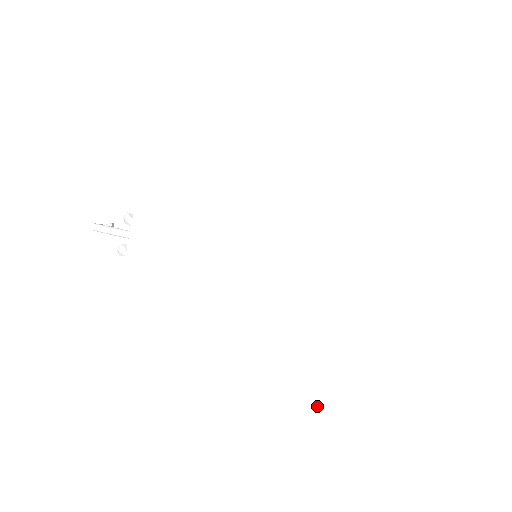
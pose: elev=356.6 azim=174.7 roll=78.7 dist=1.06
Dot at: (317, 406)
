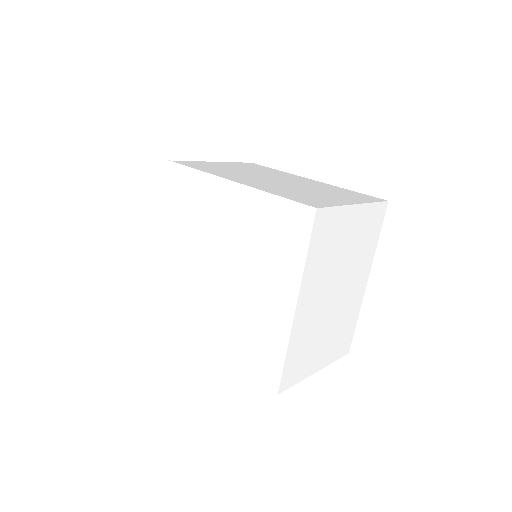
Dot at: (233, 357)
